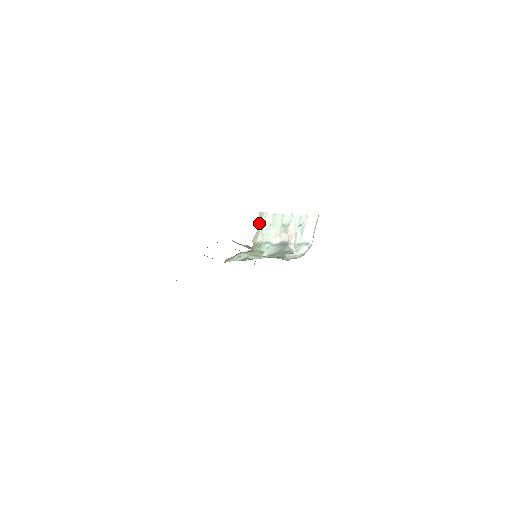
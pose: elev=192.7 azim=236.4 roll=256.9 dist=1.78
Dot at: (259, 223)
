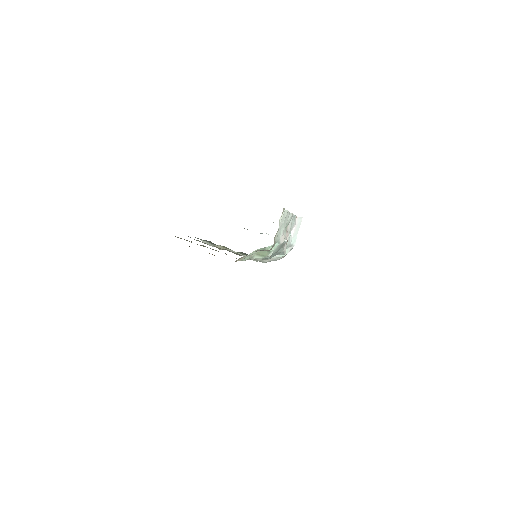
Dot at: (279, 220)
